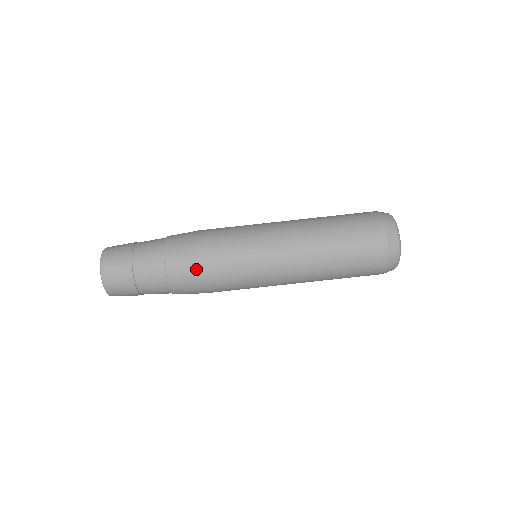
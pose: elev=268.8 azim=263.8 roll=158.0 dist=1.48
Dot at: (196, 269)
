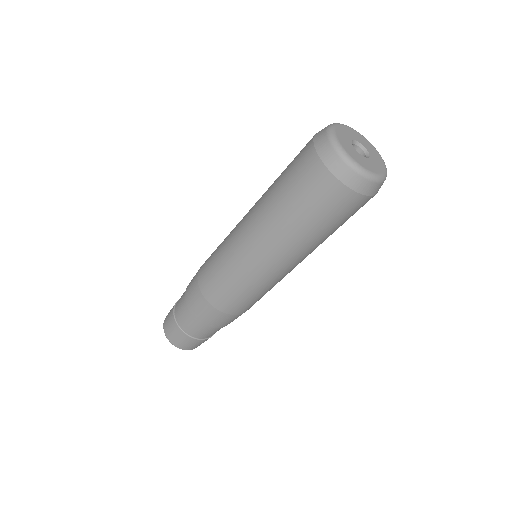
Dot at: (230, 316)
